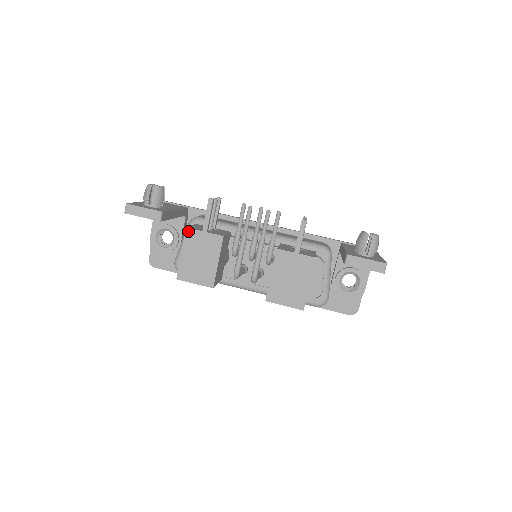
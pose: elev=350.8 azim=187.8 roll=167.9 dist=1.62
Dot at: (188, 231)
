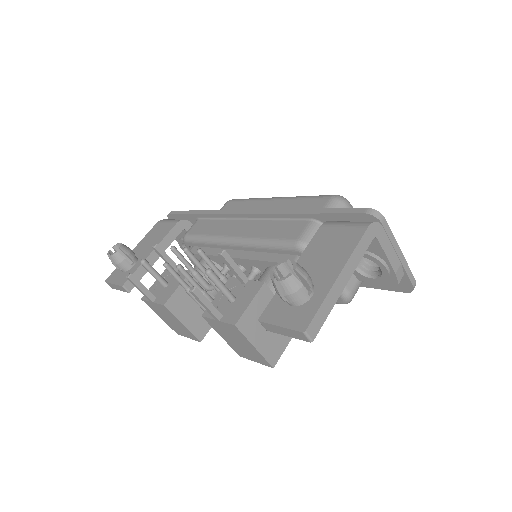
Dot at: (145, 302)
